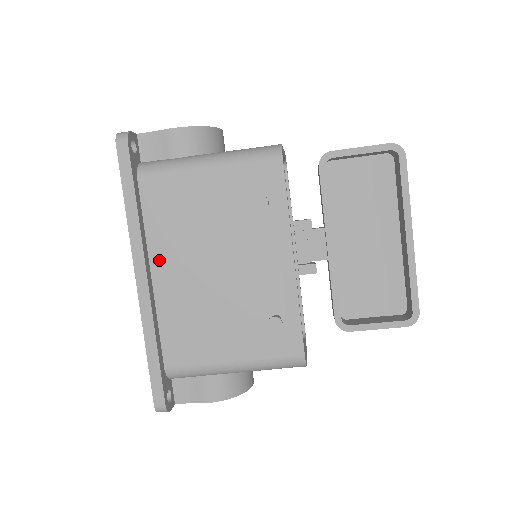
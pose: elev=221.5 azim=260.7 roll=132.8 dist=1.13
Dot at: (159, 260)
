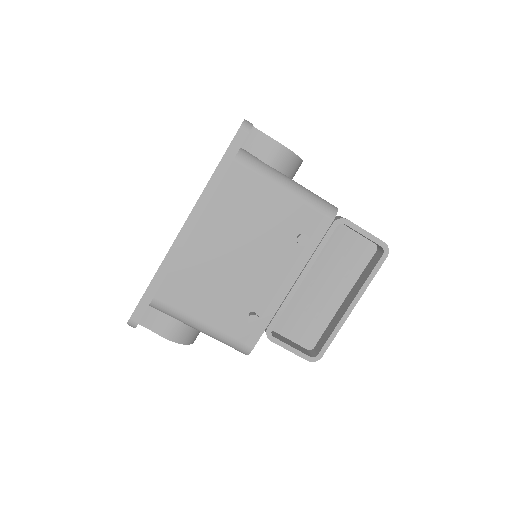
Dot at: (206, 224)
